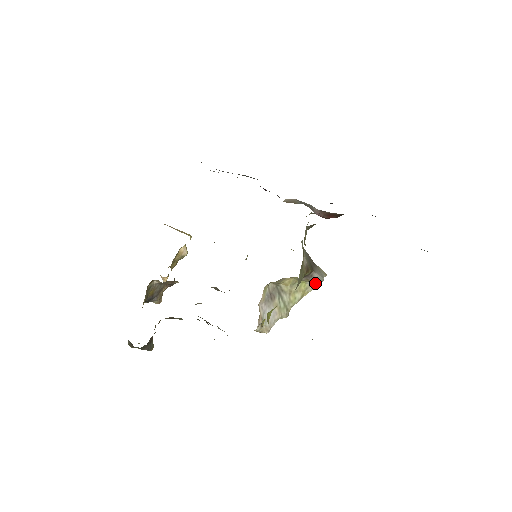
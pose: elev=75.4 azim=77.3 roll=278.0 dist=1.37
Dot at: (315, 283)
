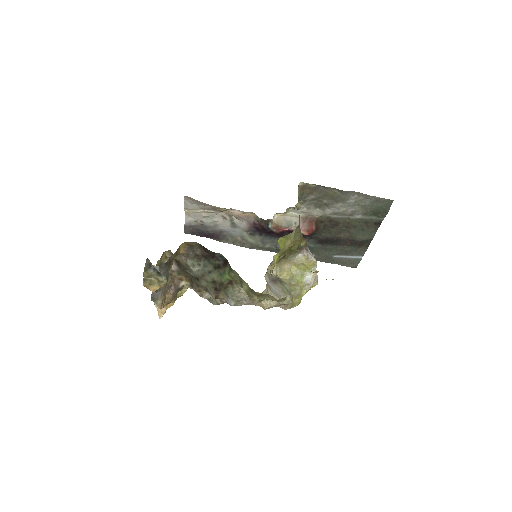
Dot at: (310, 283)
